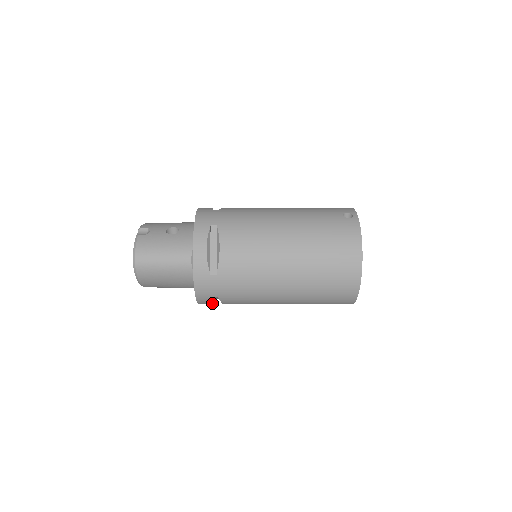
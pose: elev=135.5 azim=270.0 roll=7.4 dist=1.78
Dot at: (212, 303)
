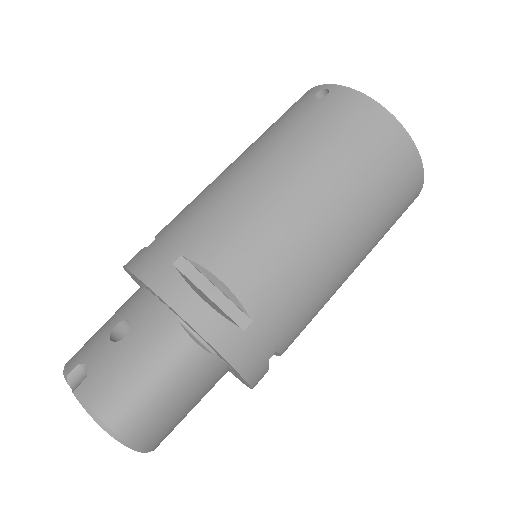
Dot at: occluded
